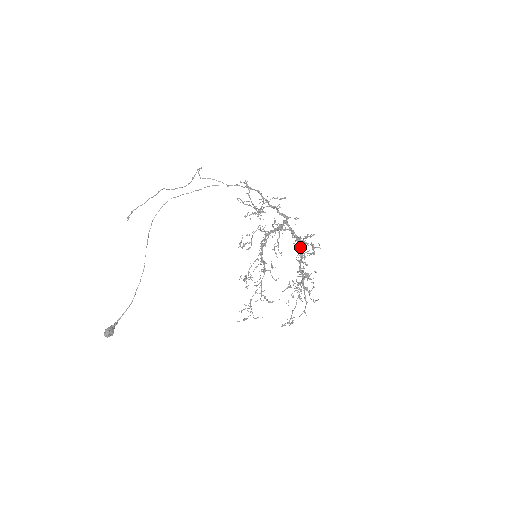
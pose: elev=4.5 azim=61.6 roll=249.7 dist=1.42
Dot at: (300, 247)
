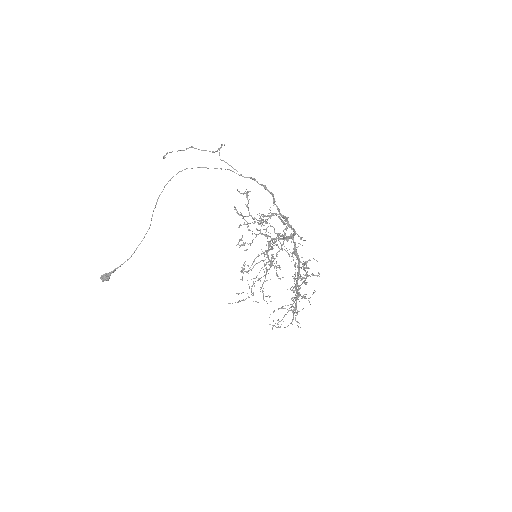
Dot at: (298, 268)
